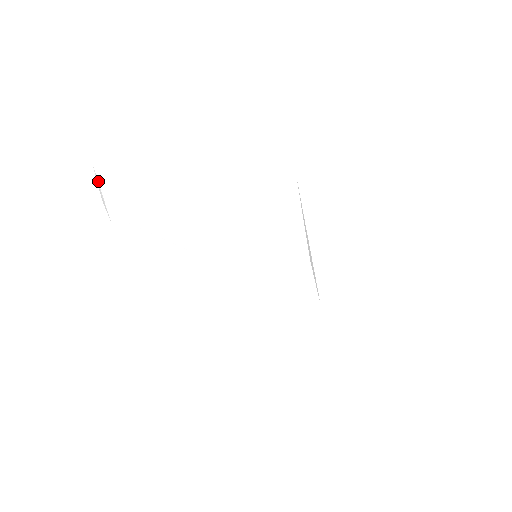
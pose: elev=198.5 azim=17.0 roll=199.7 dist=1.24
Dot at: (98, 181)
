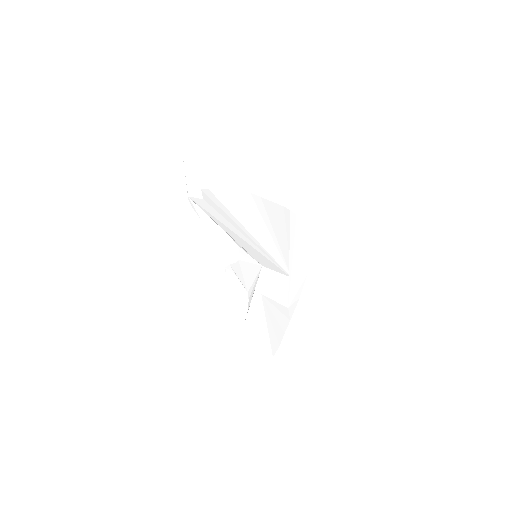
Dot at: (183, 174)
